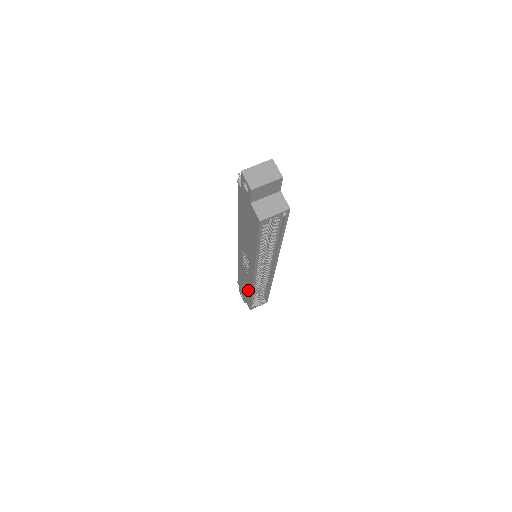
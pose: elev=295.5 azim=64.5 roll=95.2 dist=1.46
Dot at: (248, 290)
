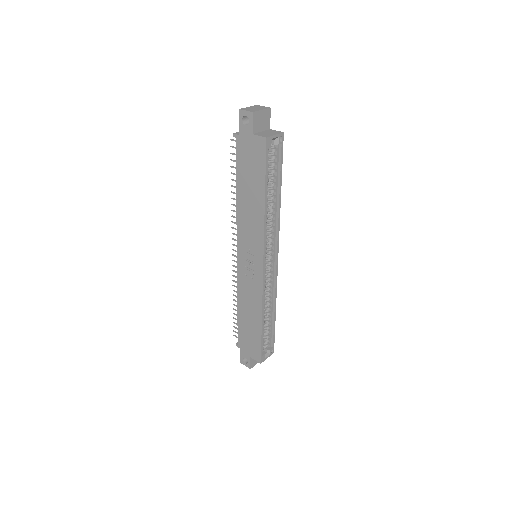
Dot at: (256, 317)
